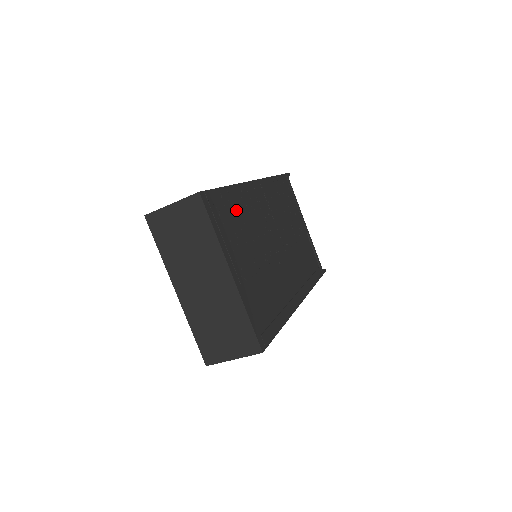
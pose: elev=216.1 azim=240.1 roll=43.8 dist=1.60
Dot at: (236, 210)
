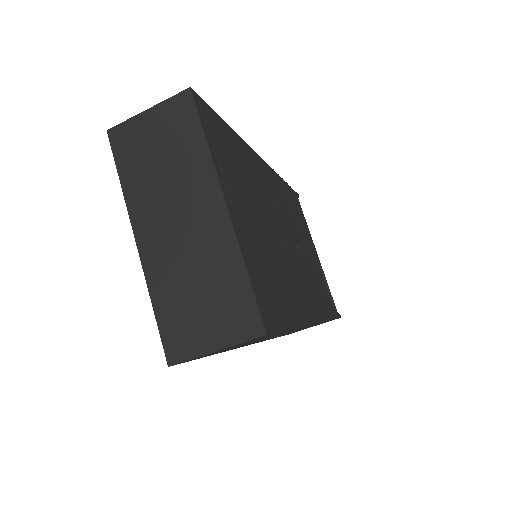
Dot at: (237, 155)
